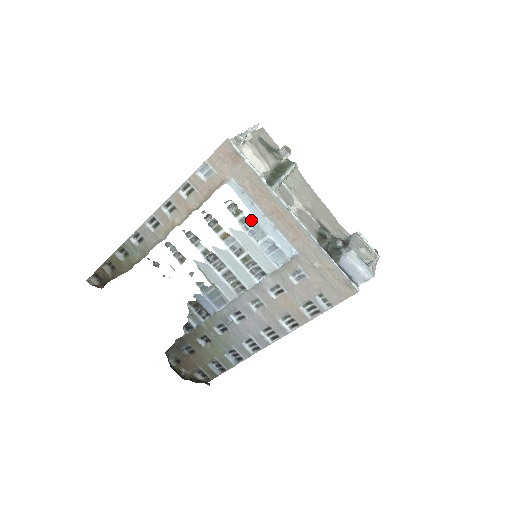
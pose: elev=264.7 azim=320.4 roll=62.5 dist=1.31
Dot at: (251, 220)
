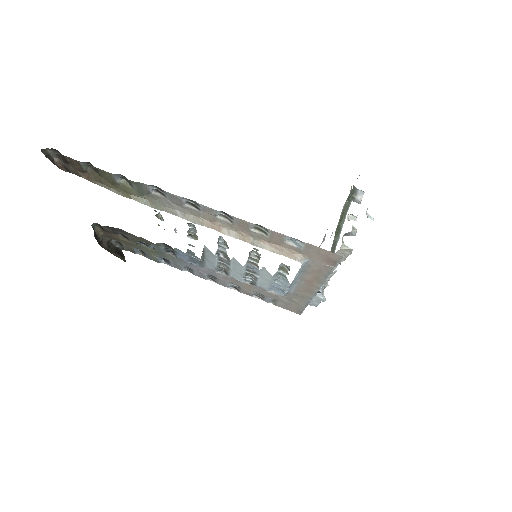
Dot at: occluded
